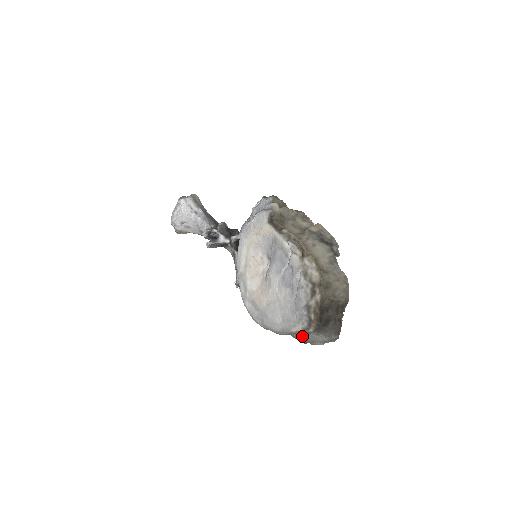
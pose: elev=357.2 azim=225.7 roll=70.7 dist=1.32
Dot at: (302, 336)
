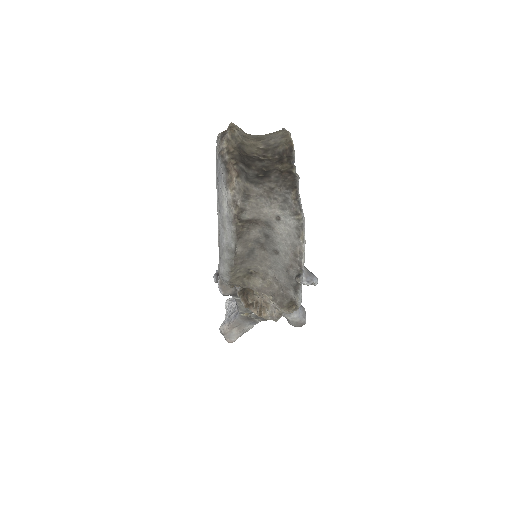
Dot at: (283, 262)
